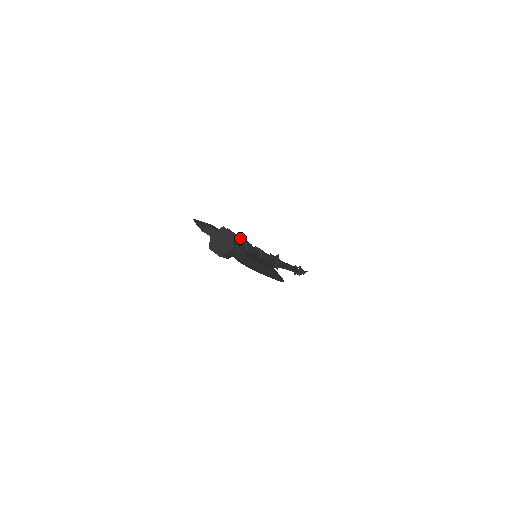
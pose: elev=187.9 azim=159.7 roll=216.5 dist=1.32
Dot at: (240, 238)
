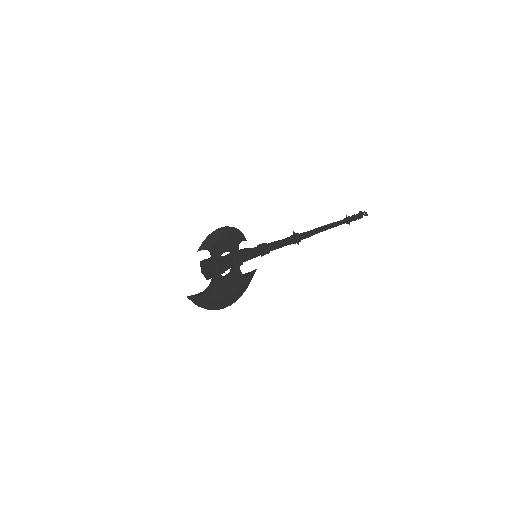
Dot at: occluded
